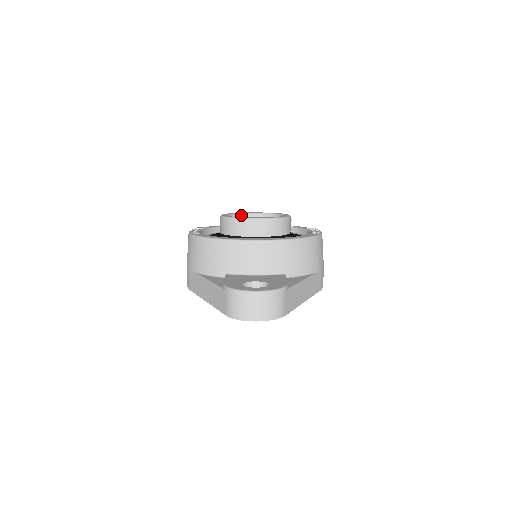
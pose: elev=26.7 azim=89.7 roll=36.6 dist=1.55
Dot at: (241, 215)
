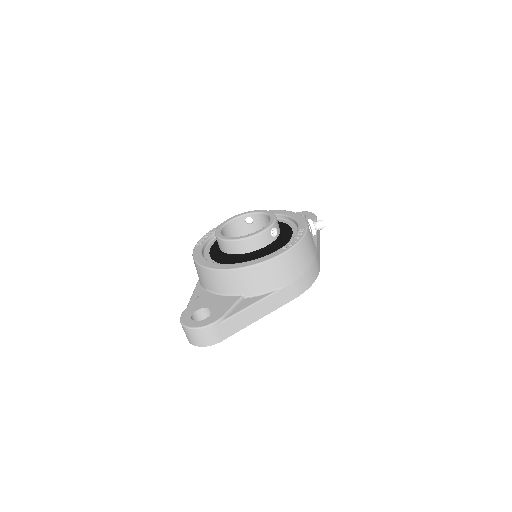
Dot at: (247, 215)
